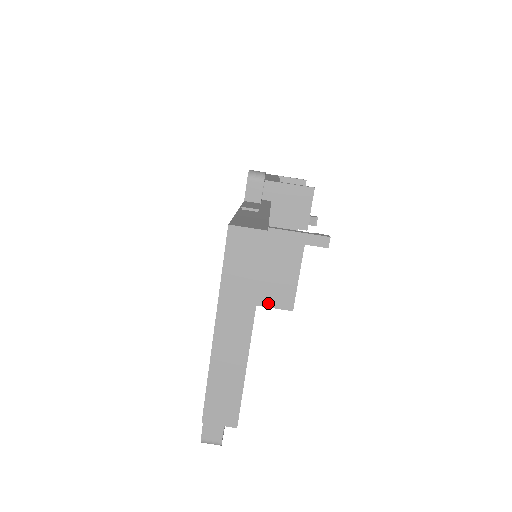
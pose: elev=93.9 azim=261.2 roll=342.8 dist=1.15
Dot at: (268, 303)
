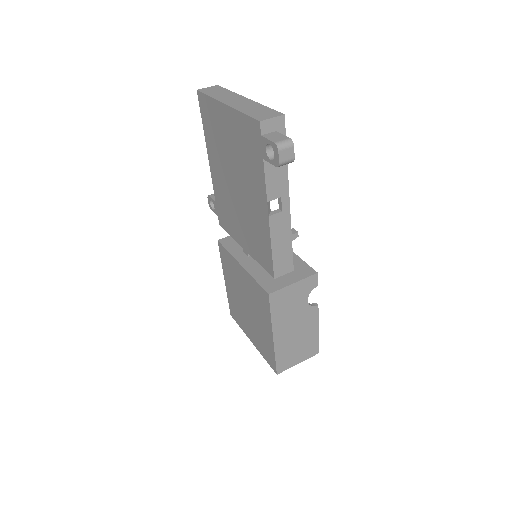
Dot at: (295, 280)
